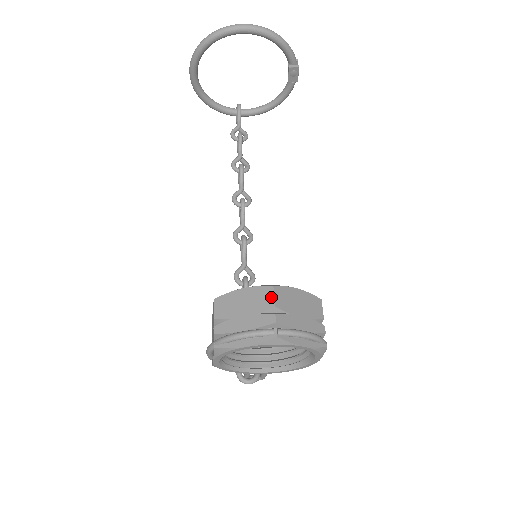
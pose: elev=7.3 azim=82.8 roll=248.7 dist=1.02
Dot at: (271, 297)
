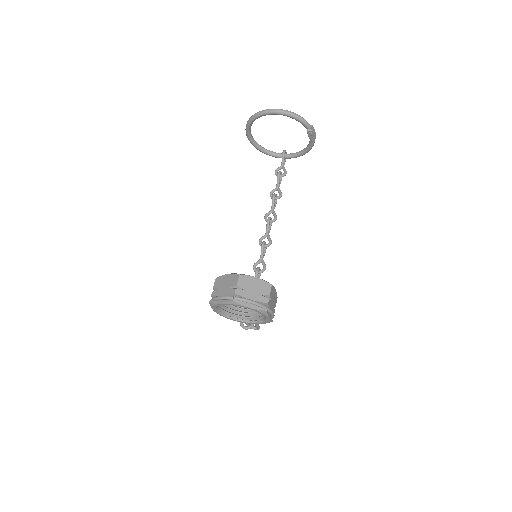
Dot at: (237, 280)
